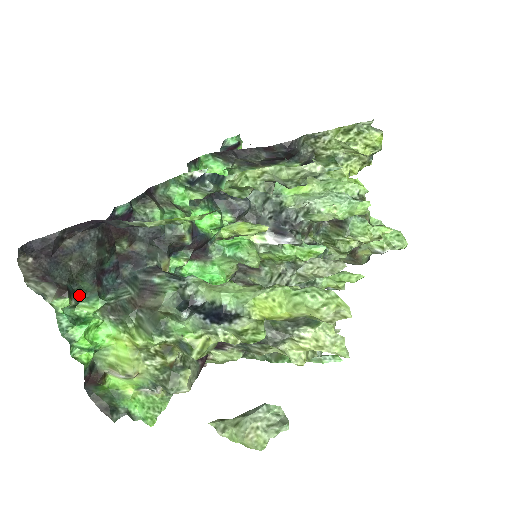
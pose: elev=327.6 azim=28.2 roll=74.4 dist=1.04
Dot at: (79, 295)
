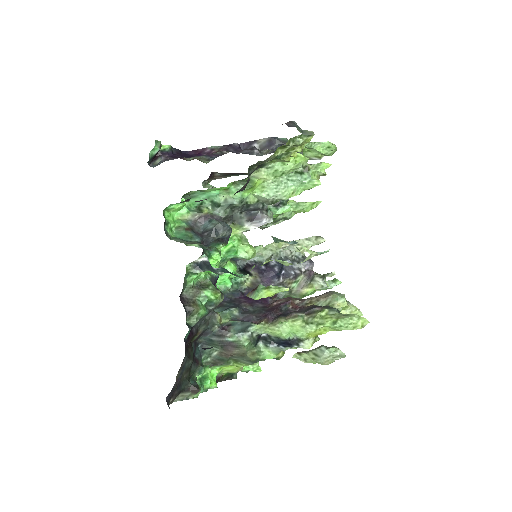
Dot at: (194, 376)
